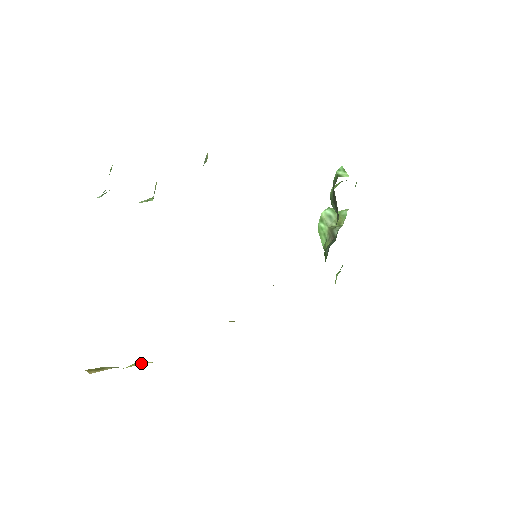
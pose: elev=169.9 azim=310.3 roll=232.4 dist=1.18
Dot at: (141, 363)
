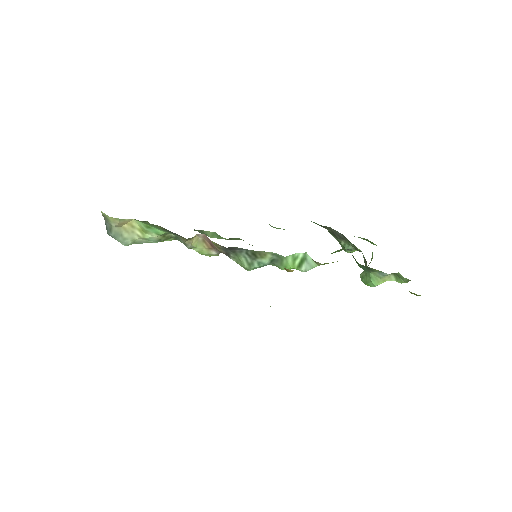
Dot at: occluded
